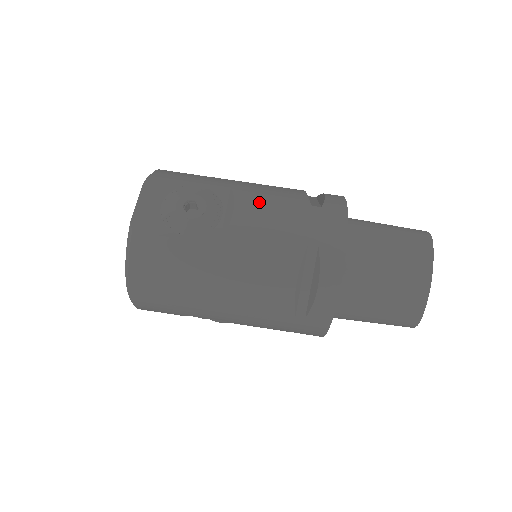
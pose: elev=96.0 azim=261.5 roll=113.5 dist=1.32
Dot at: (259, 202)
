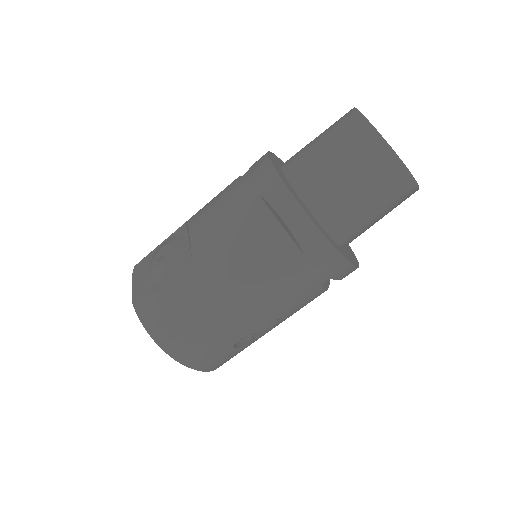
Dot at: (204, 210)
